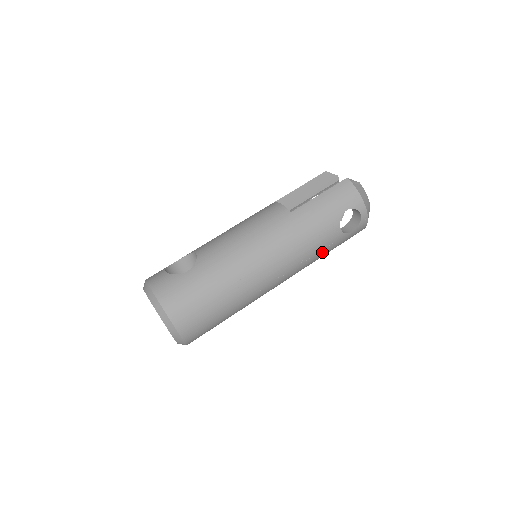
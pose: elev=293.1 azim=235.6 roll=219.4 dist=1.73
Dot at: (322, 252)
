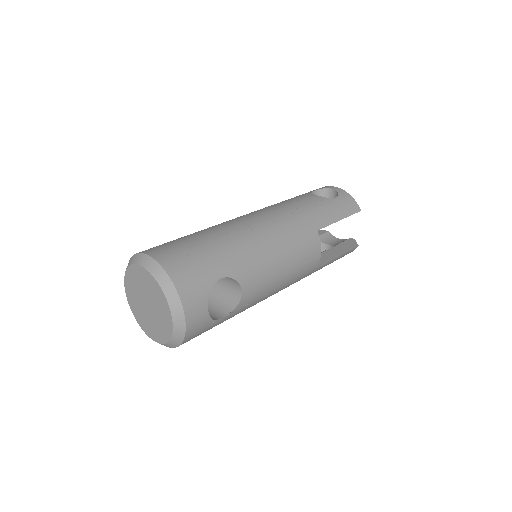
Dot at: (312, 210)
